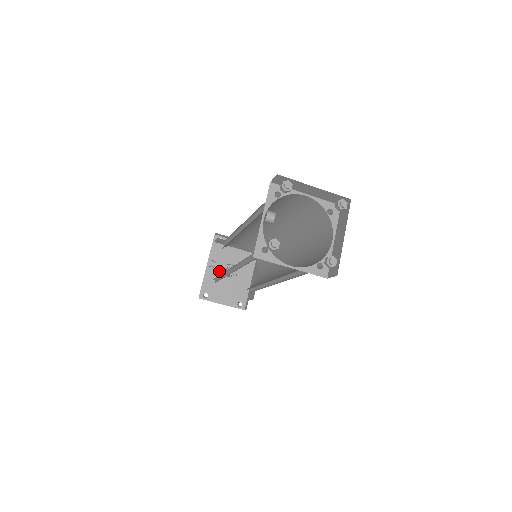
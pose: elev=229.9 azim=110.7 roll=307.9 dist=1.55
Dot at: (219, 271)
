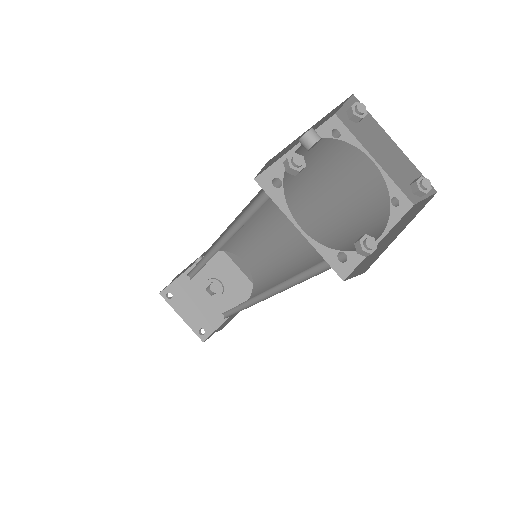
Dot at: (203, 279)
